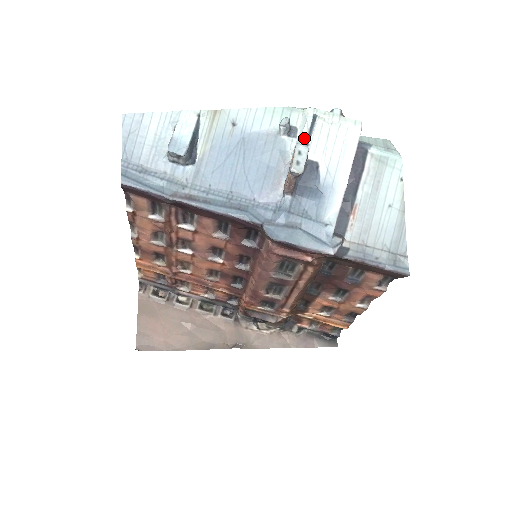
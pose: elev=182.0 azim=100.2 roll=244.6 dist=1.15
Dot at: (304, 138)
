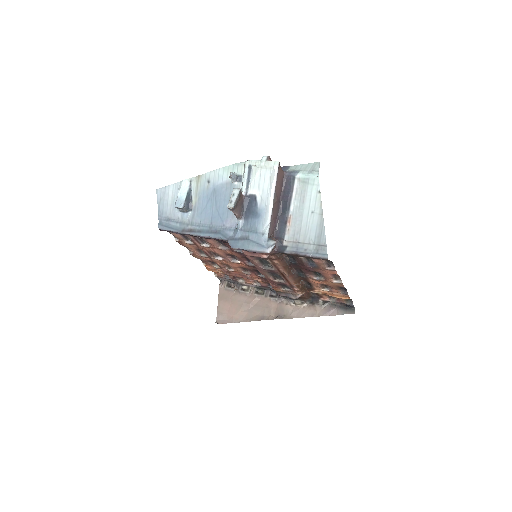
Dot at: (244, 182)
